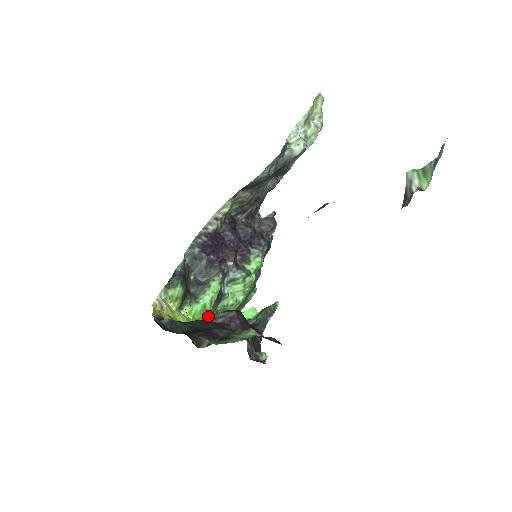
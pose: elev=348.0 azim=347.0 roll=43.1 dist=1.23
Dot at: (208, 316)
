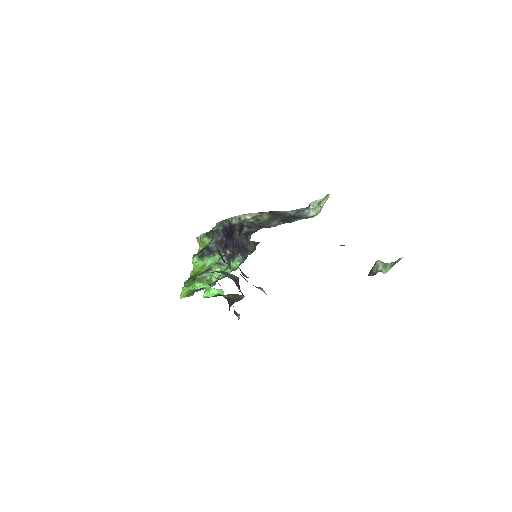
Dot at: (195, 275)
